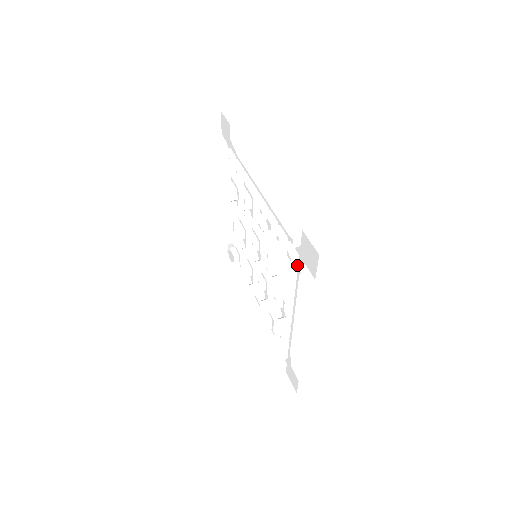
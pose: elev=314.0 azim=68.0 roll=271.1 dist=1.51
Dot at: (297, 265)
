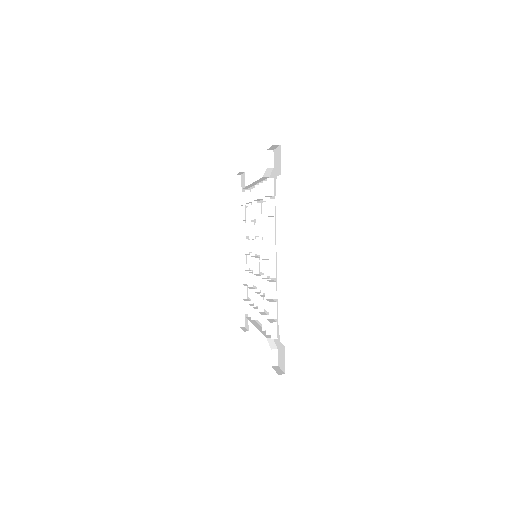
Dot at: (273, 190)
